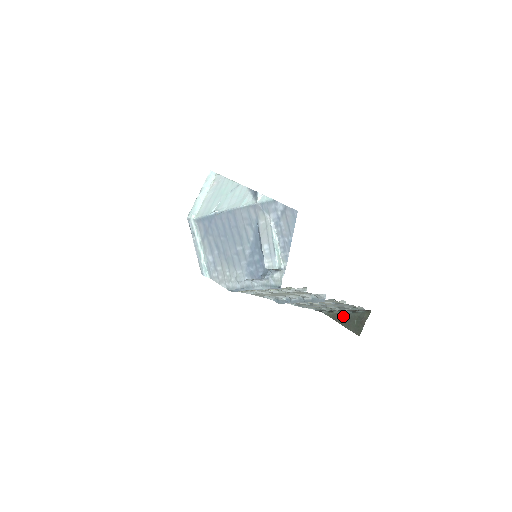
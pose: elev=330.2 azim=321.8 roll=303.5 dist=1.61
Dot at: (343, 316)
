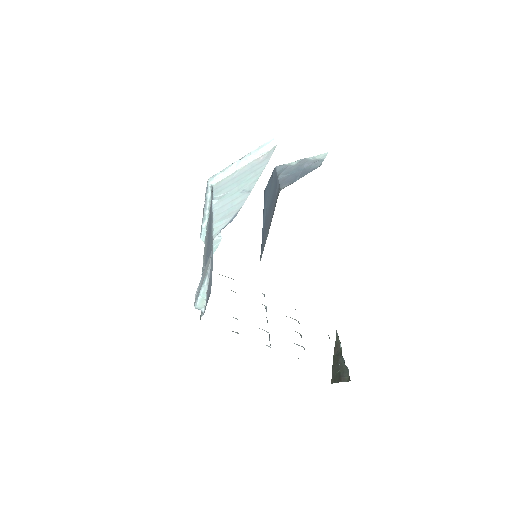
Dot at: (339, 354)
